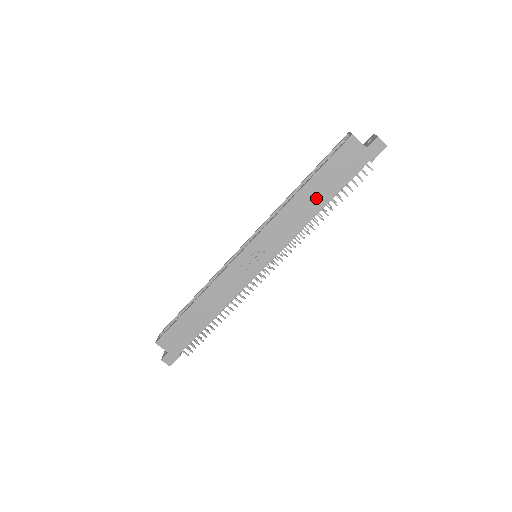
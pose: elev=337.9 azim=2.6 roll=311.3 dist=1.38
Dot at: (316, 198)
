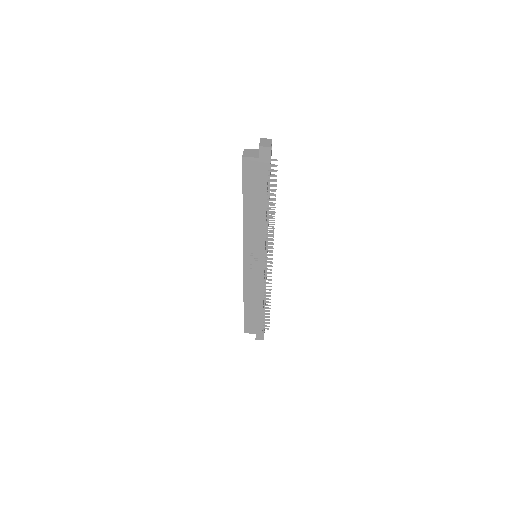
Dot at: (257, 206)
